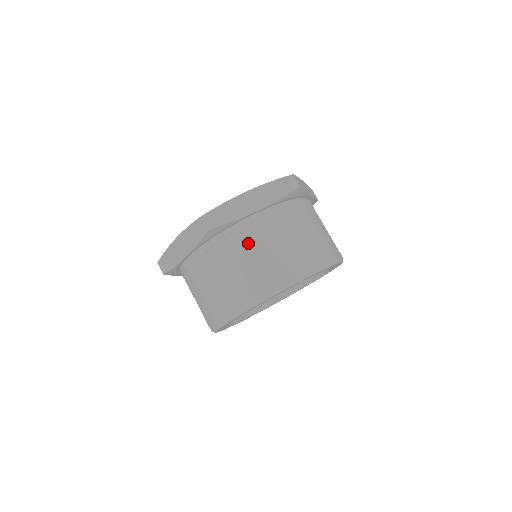
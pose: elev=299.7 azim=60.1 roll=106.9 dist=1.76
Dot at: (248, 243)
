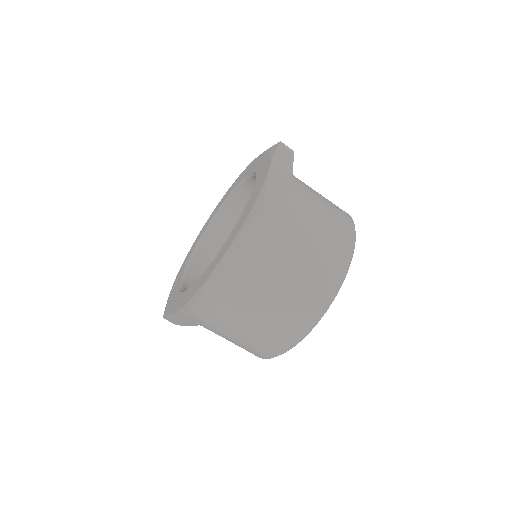
Dot at: (253, 305)
